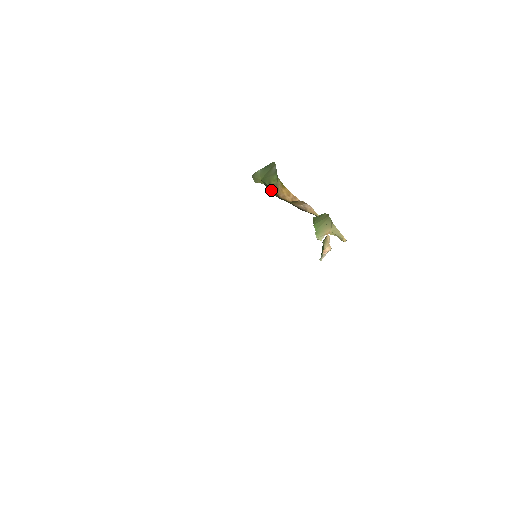
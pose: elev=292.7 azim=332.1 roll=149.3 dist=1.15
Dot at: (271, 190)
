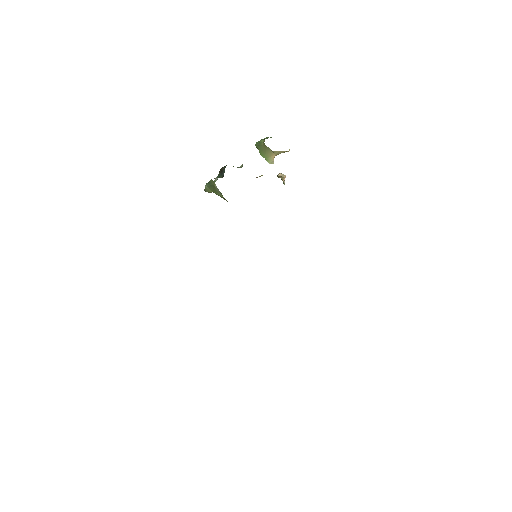
Dot at: occluded
